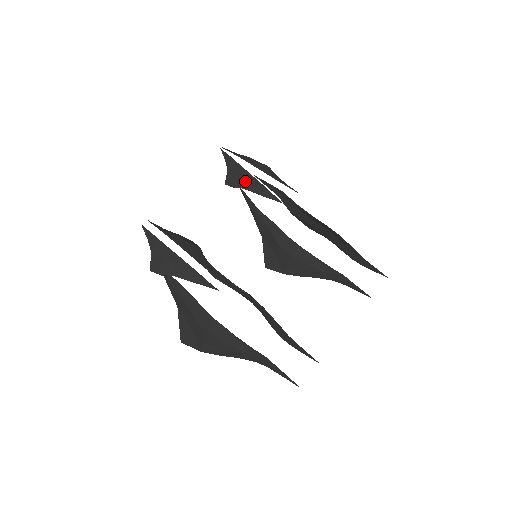
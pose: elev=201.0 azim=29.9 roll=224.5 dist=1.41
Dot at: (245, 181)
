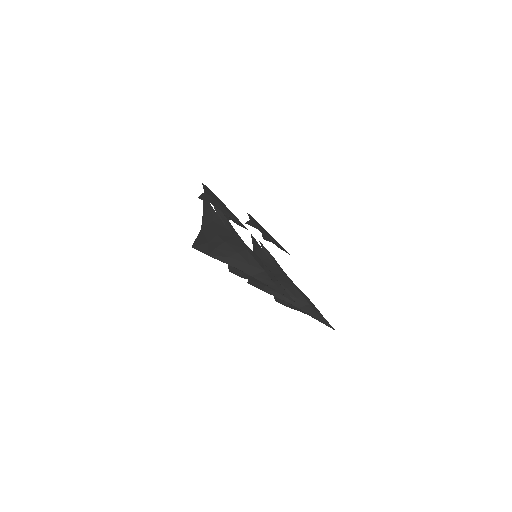
Dot at: (260, 228)
